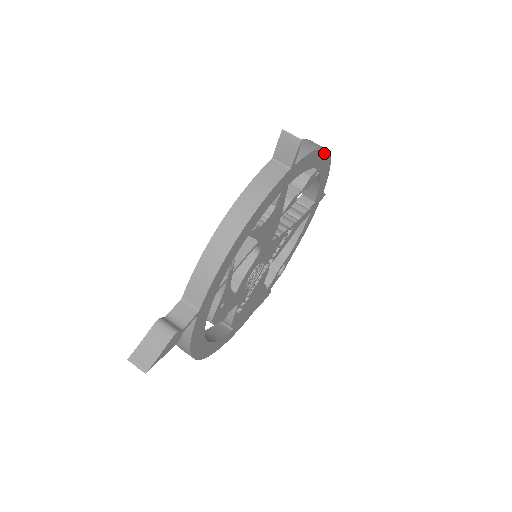
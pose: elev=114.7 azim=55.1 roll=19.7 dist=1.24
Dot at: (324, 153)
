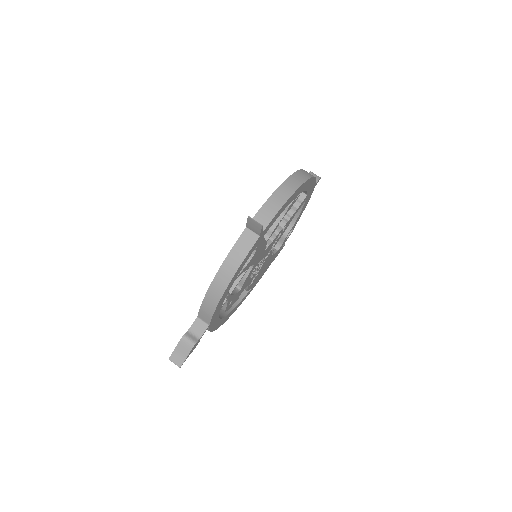
Dot at: (298, 189)
